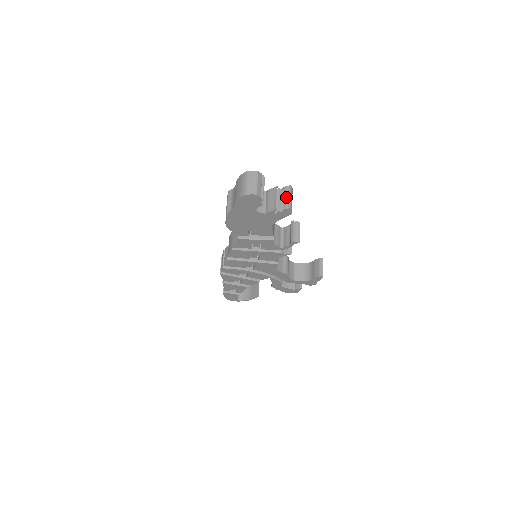
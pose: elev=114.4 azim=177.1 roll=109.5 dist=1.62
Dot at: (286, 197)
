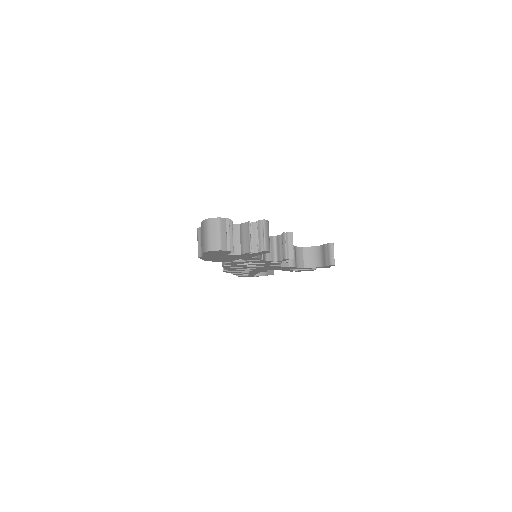
Dot at: (260, 235)
